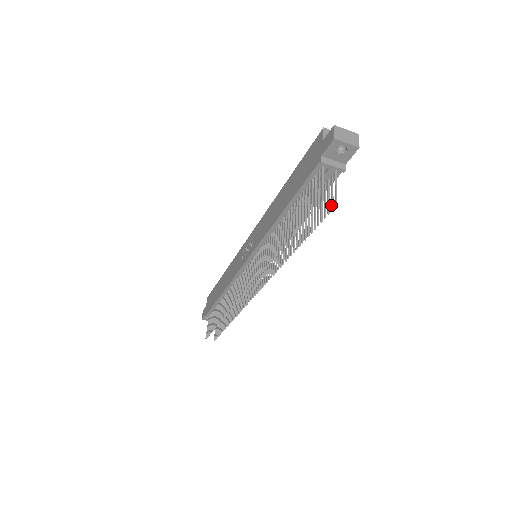
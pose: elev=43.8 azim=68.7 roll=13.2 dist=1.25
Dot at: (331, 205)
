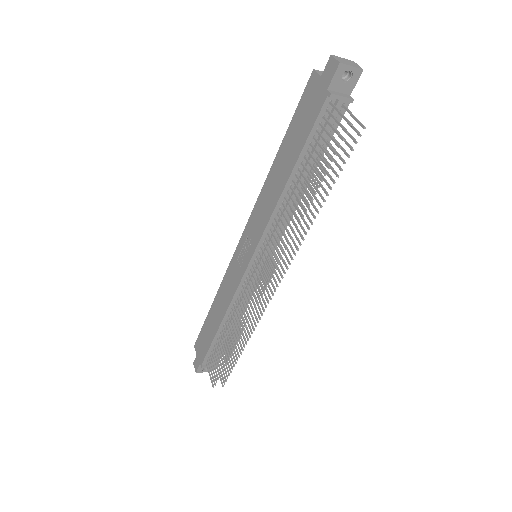
Dot at: (357, 132)
